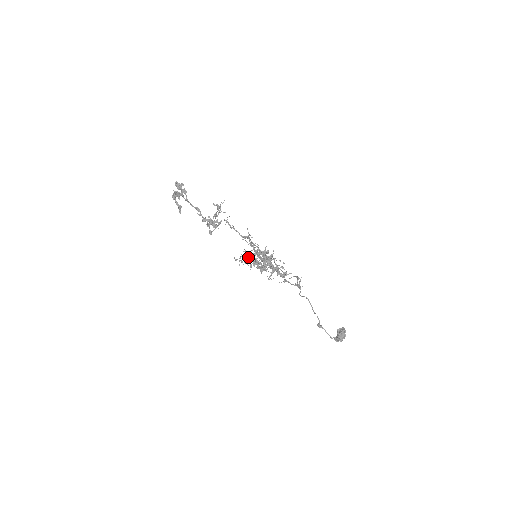
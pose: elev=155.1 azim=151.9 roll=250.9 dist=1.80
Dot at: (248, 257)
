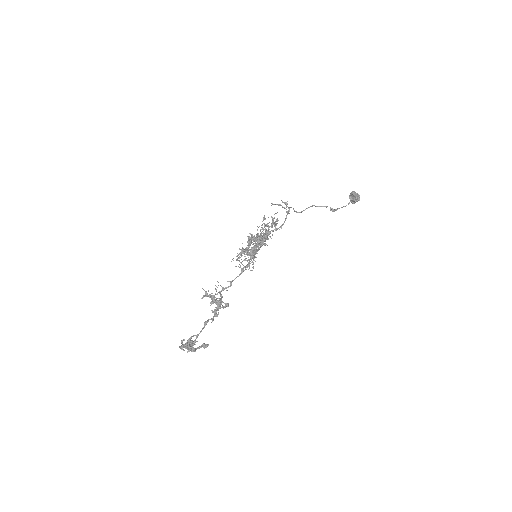
Dot at: occluded
